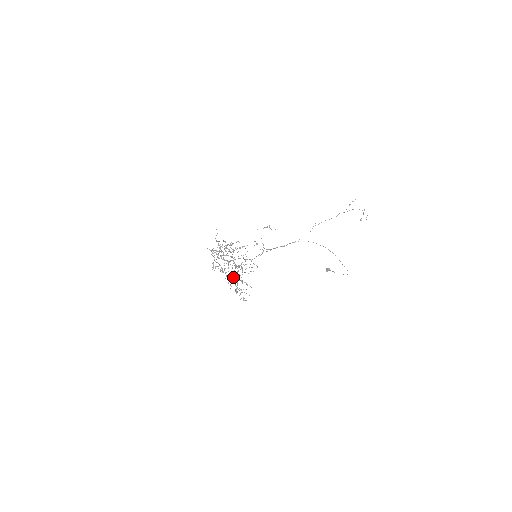
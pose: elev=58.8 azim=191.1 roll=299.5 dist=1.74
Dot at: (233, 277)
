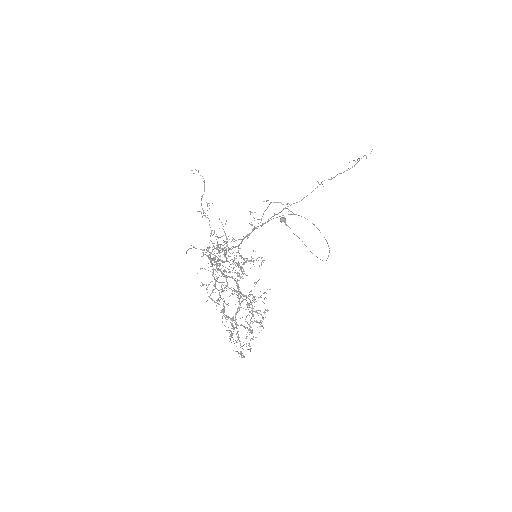
Dot at: (236, 319)
